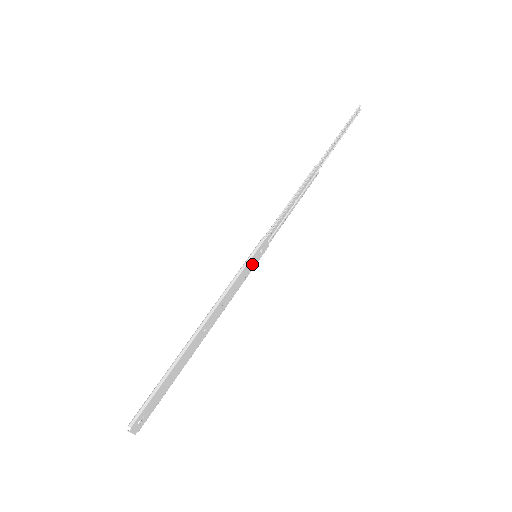
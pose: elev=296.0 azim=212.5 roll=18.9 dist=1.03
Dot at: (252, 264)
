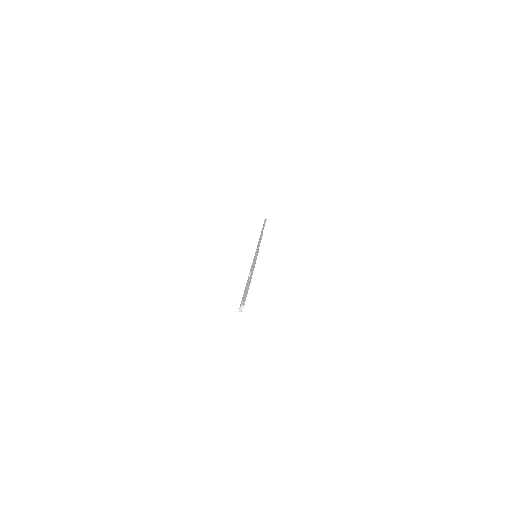
Dot at: occluded
